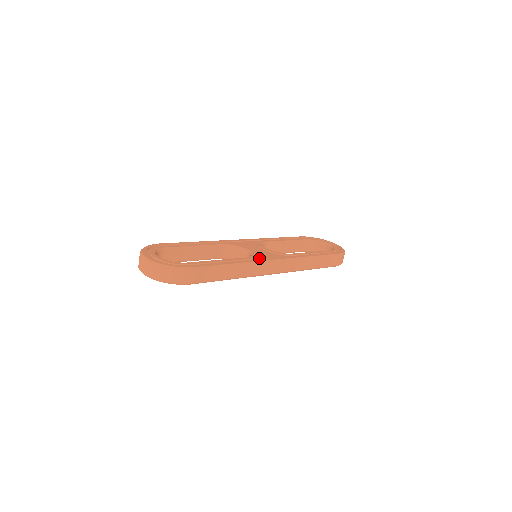
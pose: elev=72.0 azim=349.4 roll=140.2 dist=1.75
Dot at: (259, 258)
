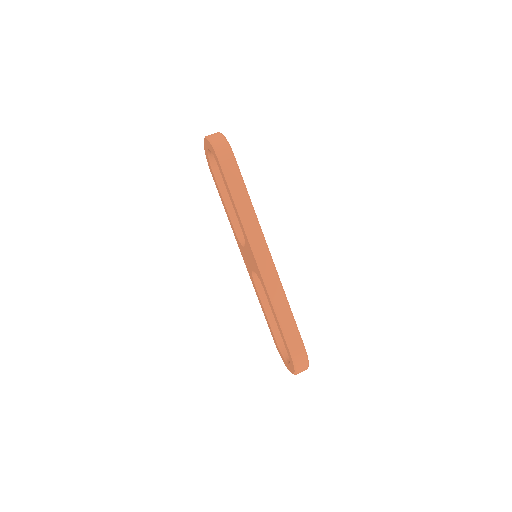
Dot at: occluded
